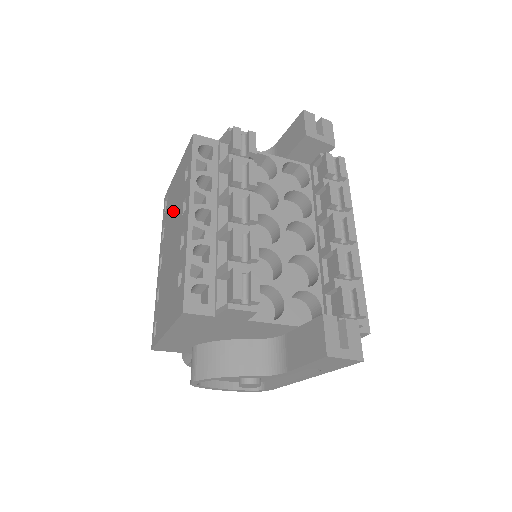
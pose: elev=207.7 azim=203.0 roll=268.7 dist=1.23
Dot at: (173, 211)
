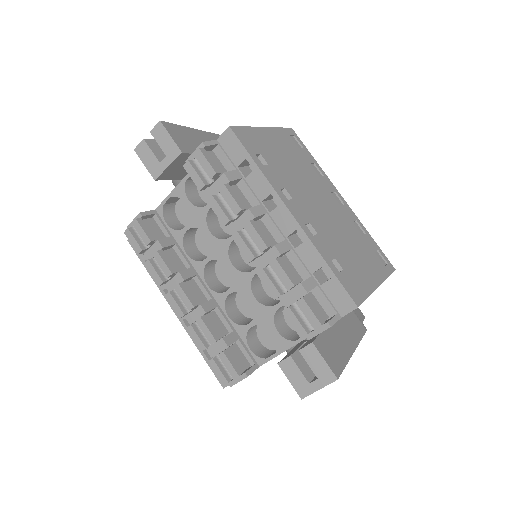
Dot at: occluded
